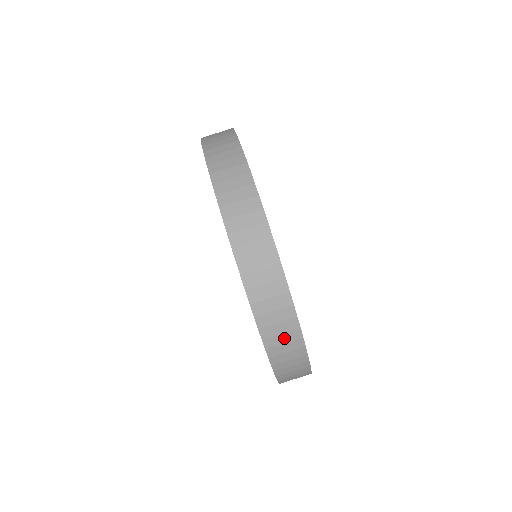
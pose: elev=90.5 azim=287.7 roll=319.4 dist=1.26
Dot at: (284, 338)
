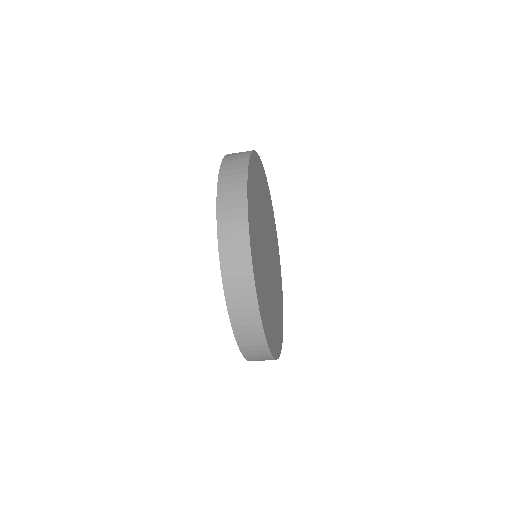
Dot at: (251, 336)
